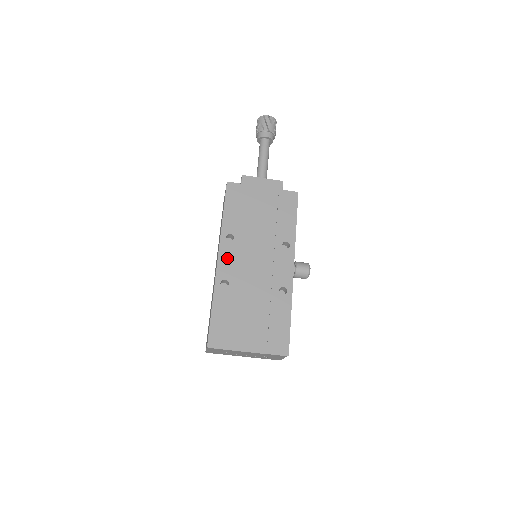
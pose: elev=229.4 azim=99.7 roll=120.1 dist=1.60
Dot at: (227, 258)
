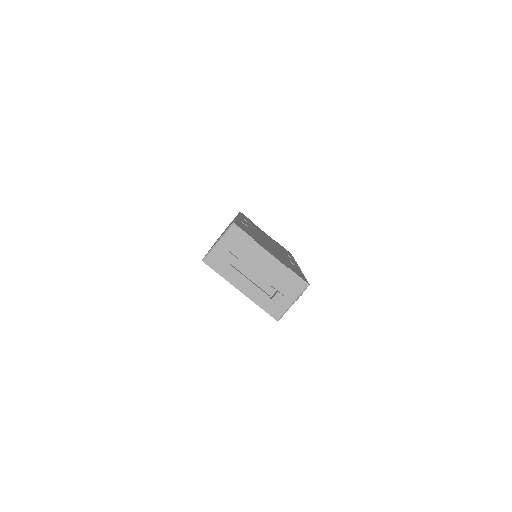
Dot at: (245, 222)
